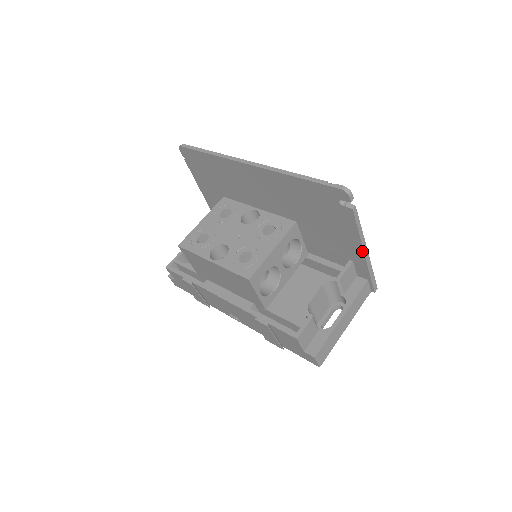
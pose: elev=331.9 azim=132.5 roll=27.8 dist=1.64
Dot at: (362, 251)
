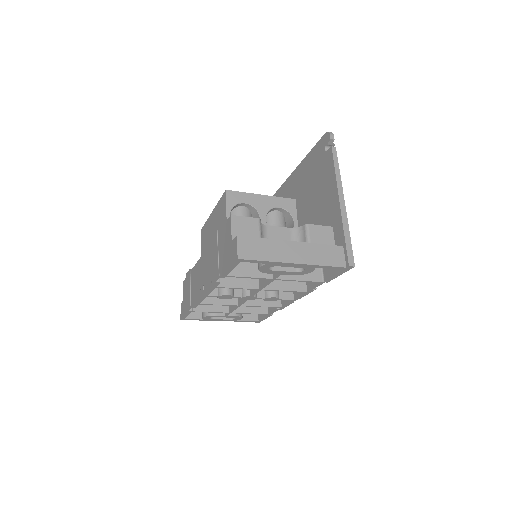
Dot at: (338, 198)
